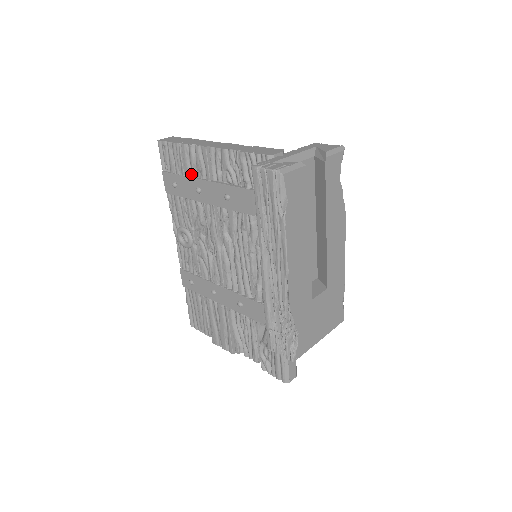
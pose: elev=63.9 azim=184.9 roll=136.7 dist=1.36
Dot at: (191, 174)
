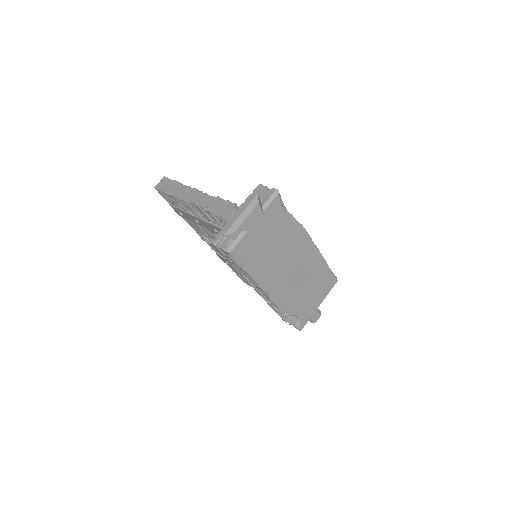
Dot at: (187, 210)
